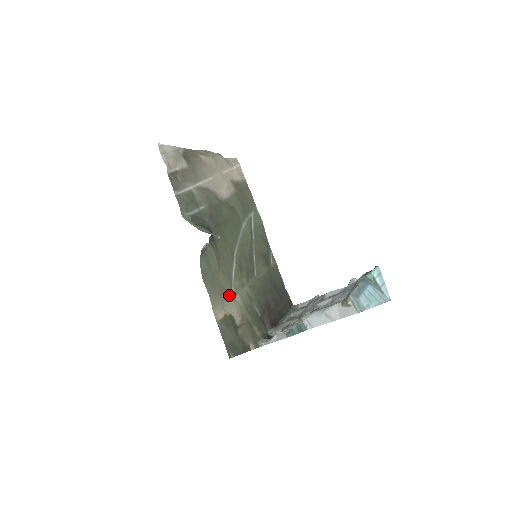
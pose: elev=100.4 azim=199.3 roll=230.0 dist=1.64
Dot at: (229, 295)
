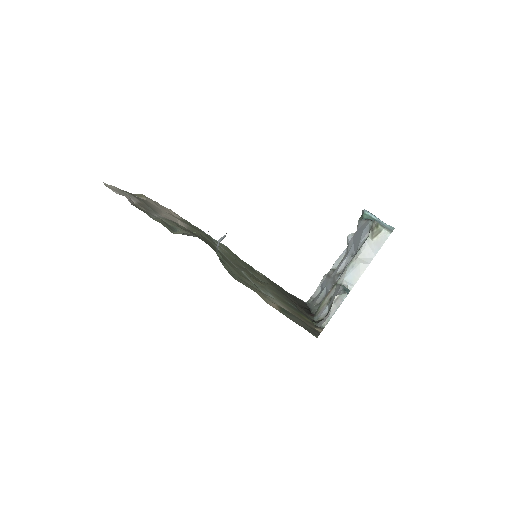
Dot at: (263, 293)
